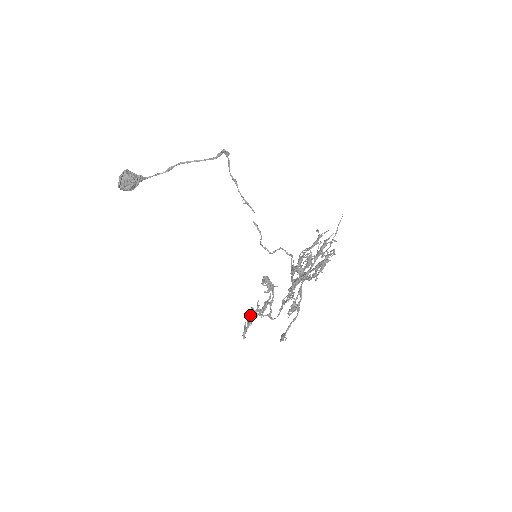
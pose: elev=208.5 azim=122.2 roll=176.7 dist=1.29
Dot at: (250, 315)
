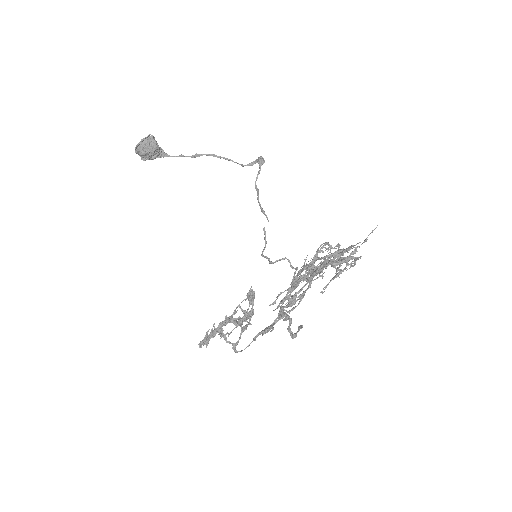
Dot at: occluded
